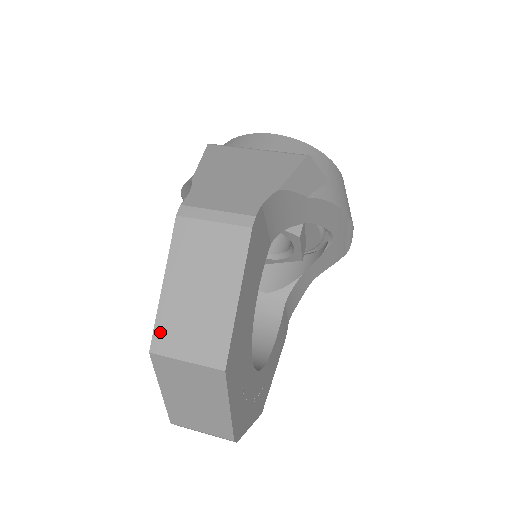
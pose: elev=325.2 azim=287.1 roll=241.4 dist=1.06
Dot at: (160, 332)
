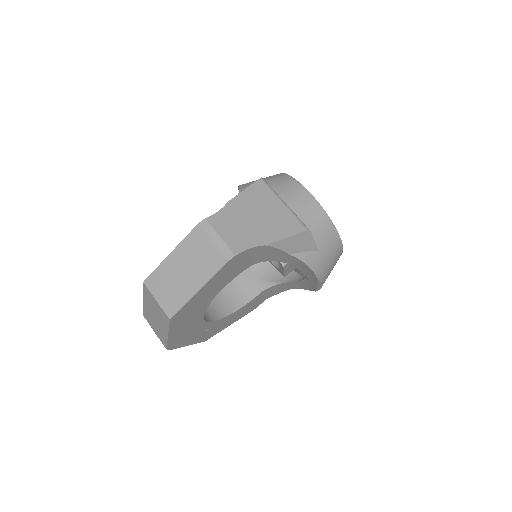
Dot at: (154, 276)
